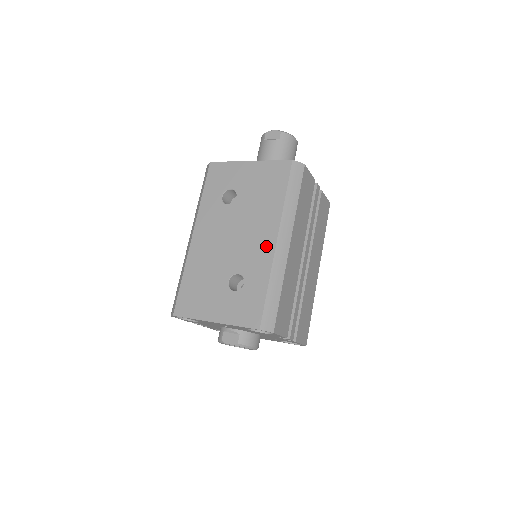
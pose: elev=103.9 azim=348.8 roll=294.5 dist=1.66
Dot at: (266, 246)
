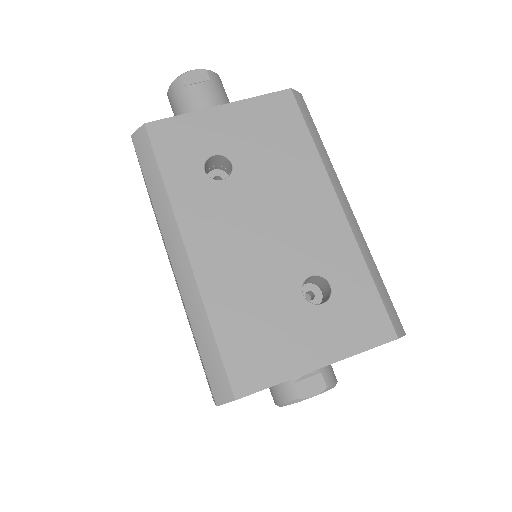
Dot at: (330, 217)
